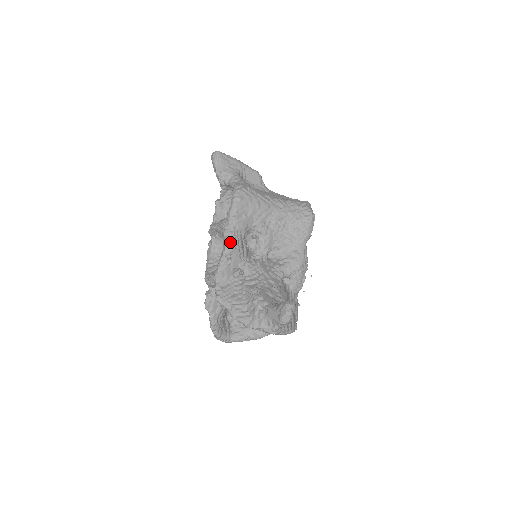
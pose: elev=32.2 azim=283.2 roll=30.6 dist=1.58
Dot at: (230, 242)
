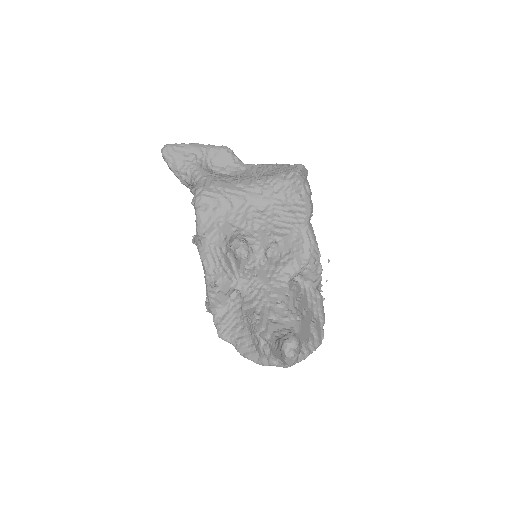
Dot at: (209, 267)
